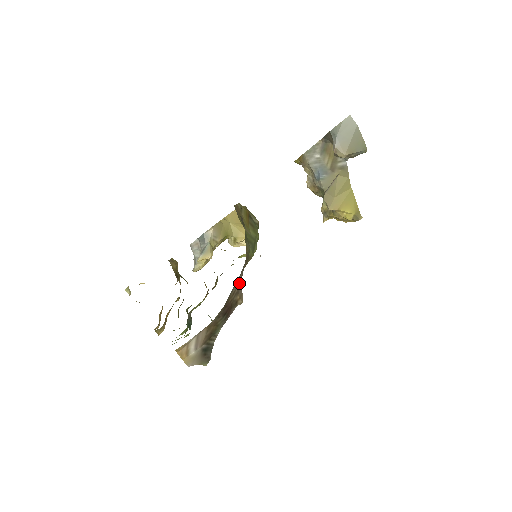
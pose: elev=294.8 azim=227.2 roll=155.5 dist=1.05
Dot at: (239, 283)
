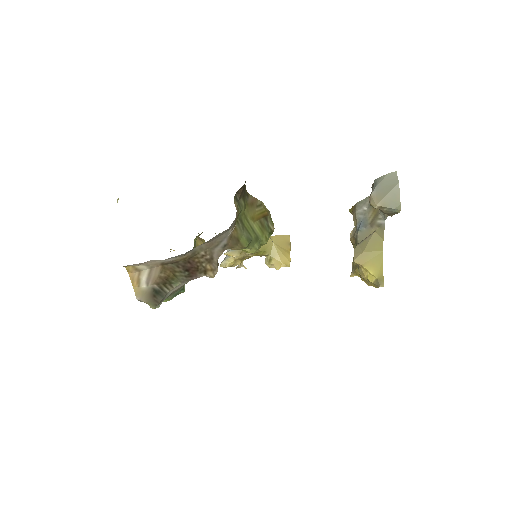
Dot at: (215, 254)
